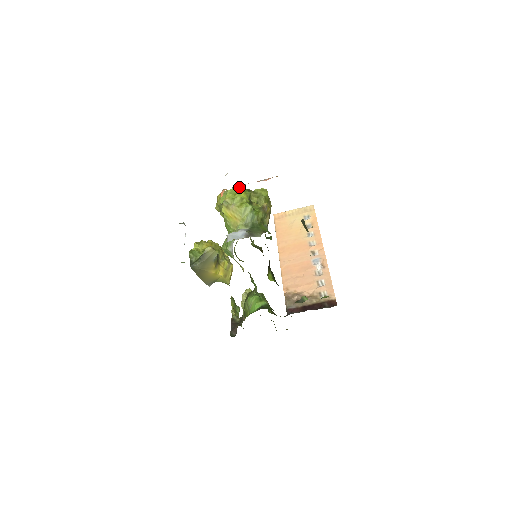
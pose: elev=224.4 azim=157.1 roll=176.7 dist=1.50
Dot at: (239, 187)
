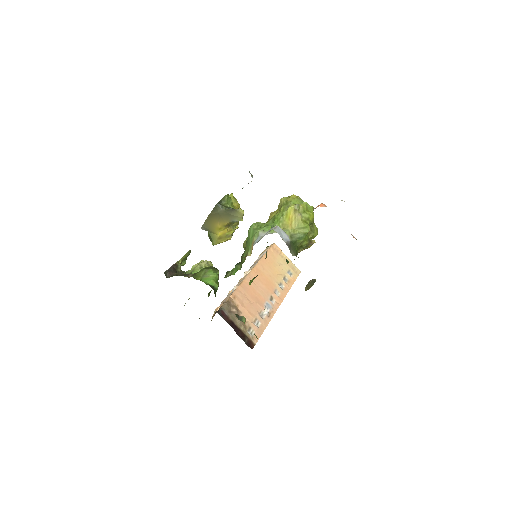
Dot at: (313, 210)
